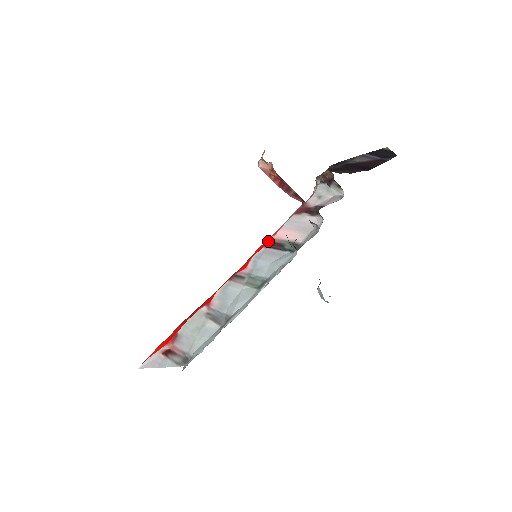
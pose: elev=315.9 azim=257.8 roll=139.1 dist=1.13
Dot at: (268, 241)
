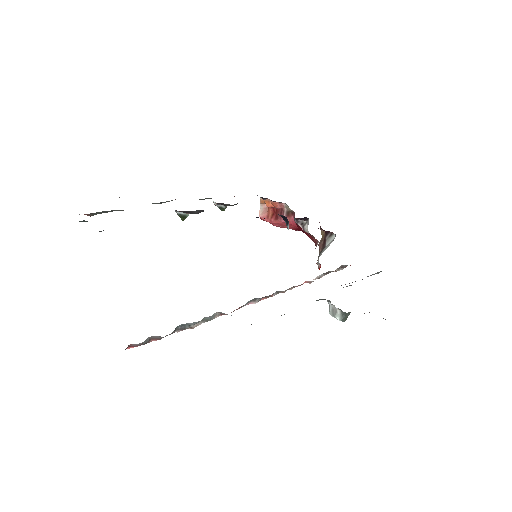
Dot at: occluded
